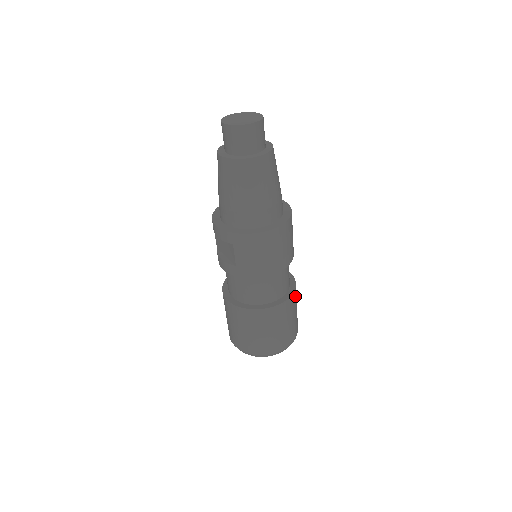
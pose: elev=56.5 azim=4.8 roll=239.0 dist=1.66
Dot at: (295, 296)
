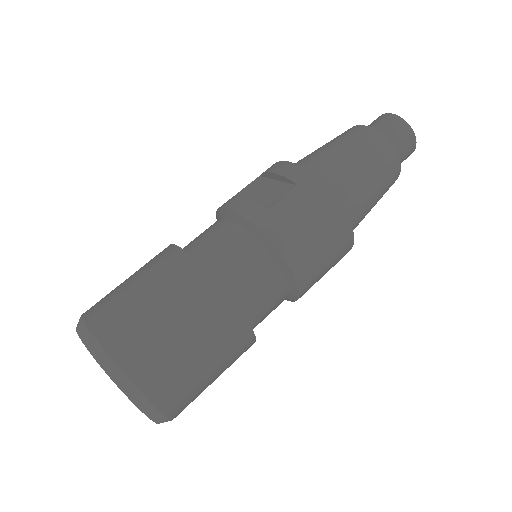
Dot at: (244, 351)
